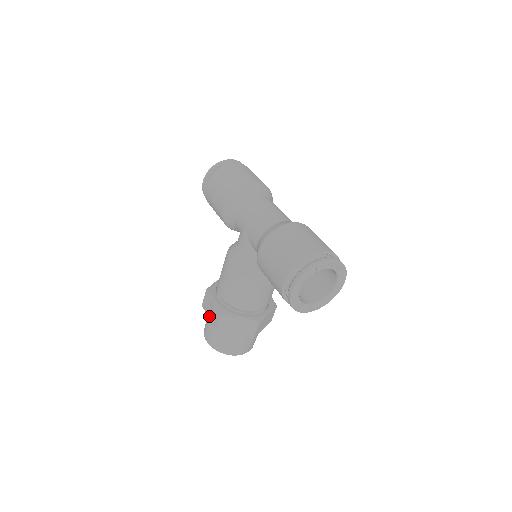
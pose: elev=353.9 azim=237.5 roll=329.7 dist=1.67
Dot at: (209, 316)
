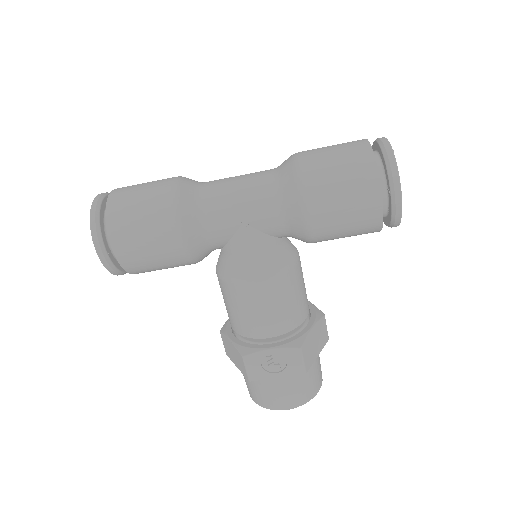
Dot at: (277, 375)
